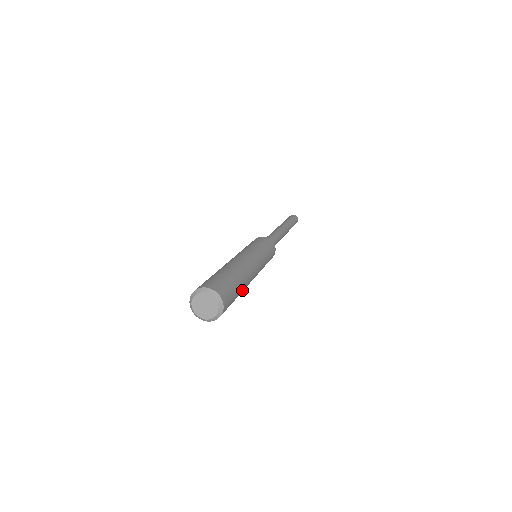
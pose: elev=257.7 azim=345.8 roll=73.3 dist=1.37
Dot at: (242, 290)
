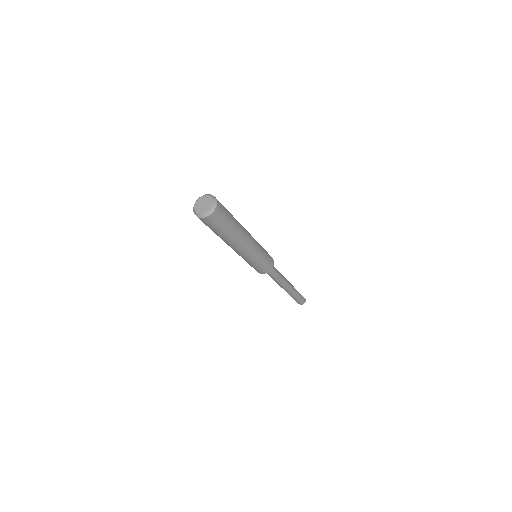
Dot at: (237, 226)
